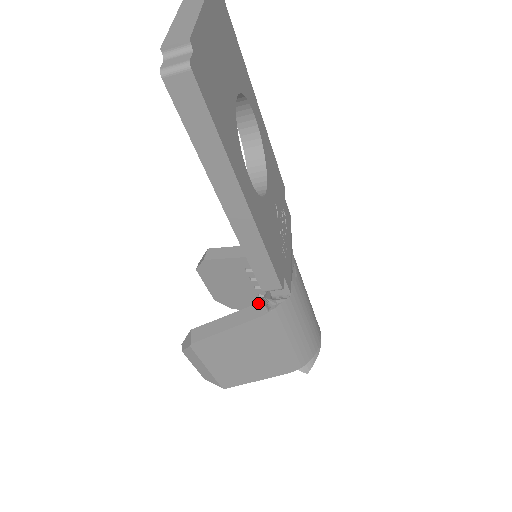
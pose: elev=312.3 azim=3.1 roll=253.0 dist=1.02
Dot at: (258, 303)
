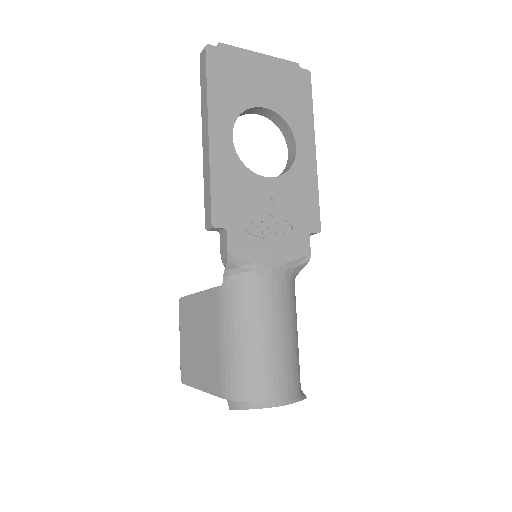
Dot at: occluded
